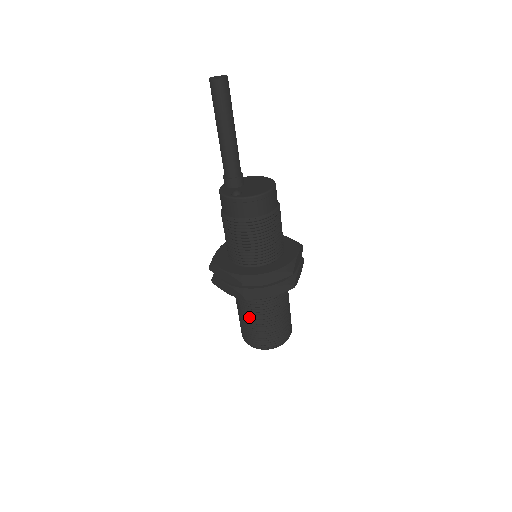
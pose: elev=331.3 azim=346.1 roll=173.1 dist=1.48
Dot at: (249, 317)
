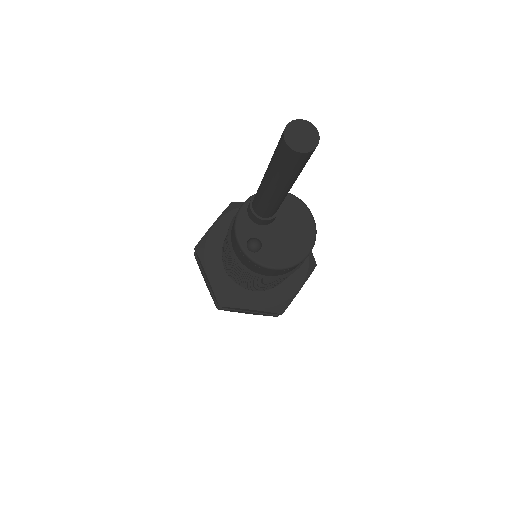
Dot at: occluded
